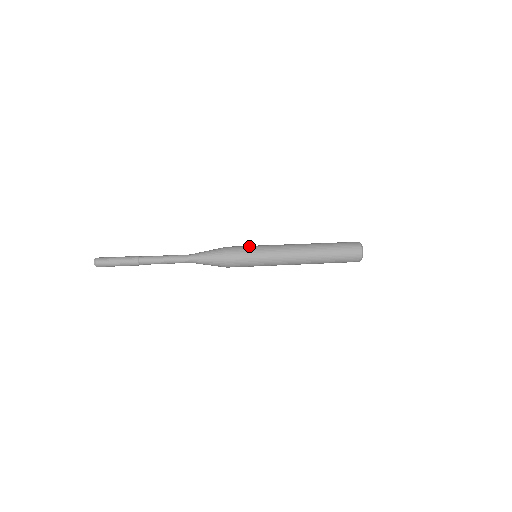
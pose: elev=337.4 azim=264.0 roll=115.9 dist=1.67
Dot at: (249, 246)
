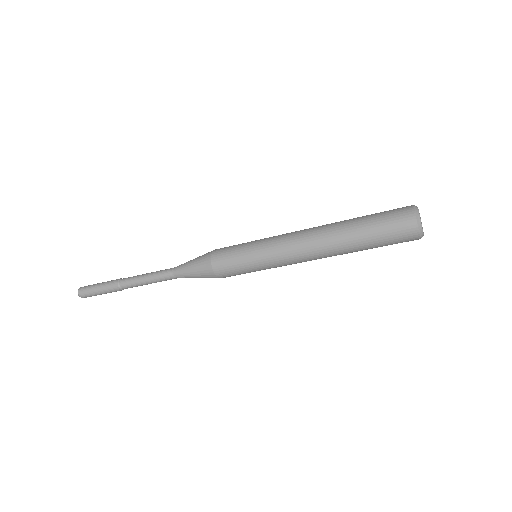
Dot at: occluded
